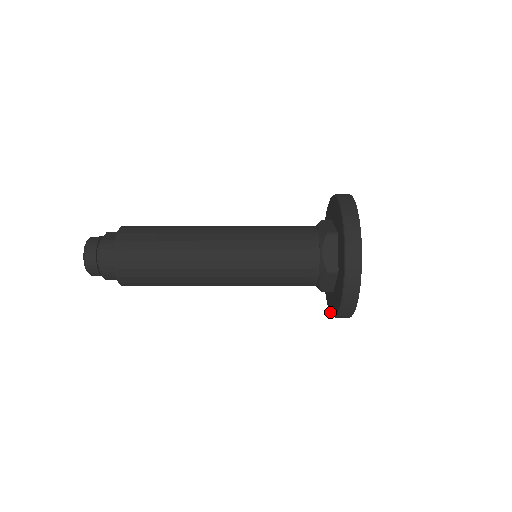
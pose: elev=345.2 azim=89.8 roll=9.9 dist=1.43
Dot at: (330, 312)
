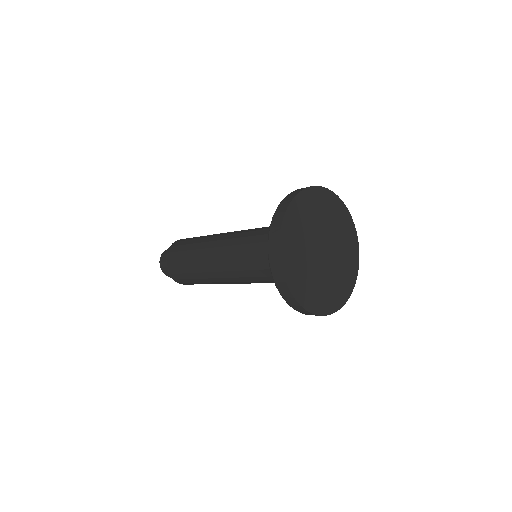
Dot at: occluded
